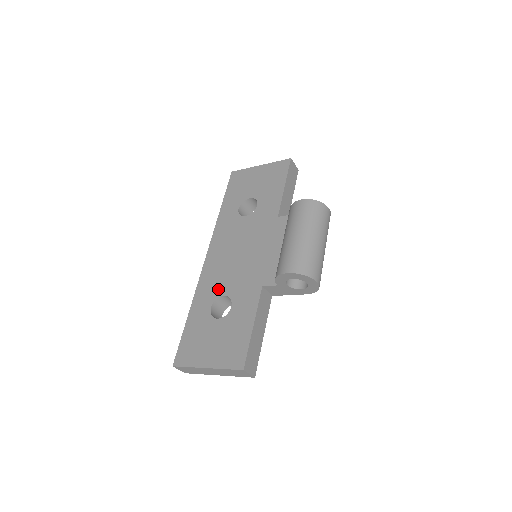
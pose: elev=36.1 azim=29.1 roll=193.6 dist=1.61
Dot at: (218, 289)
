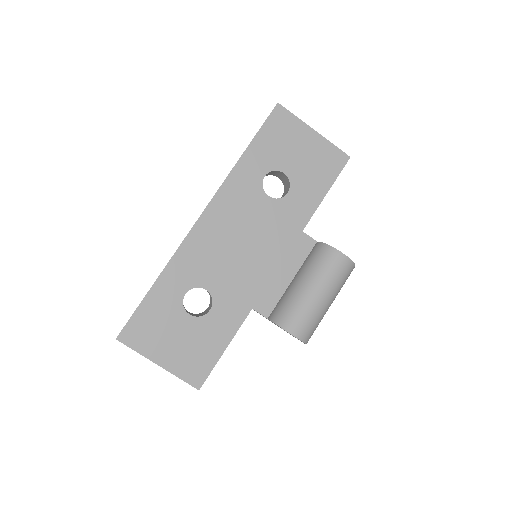
Dot at: (202, 276)
